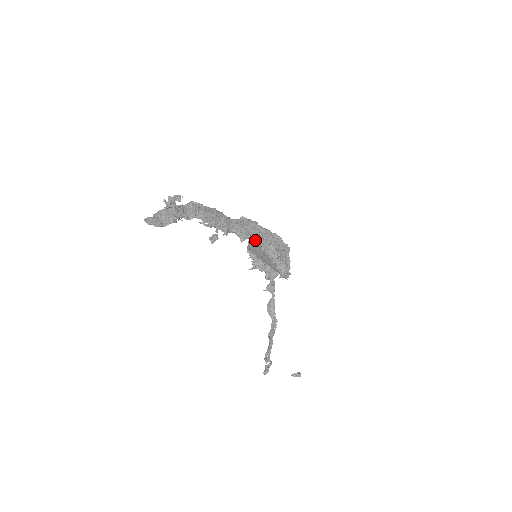
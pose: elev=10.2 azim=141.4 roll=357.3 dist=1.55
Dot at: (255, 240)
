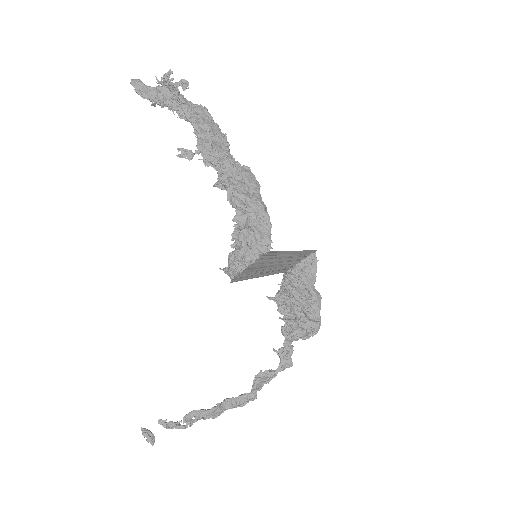
Dot at: (231, 196)
